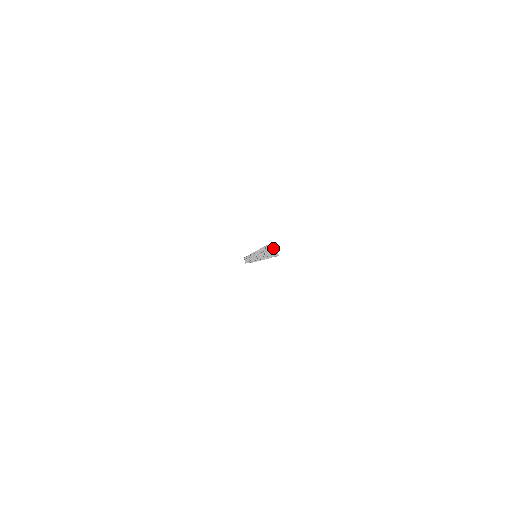
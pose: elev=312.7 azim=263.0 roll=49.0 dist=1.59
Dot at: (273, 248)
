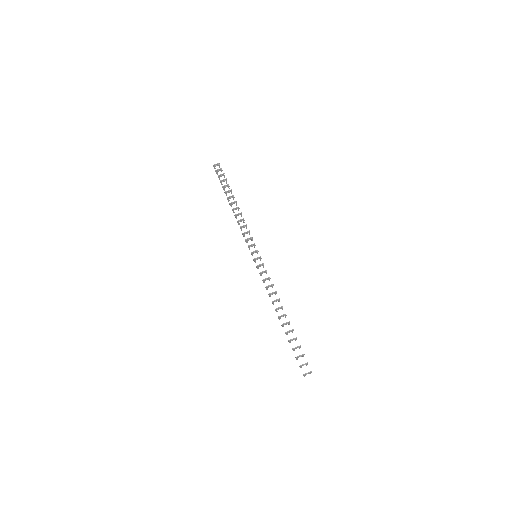
Dot at: occluded
